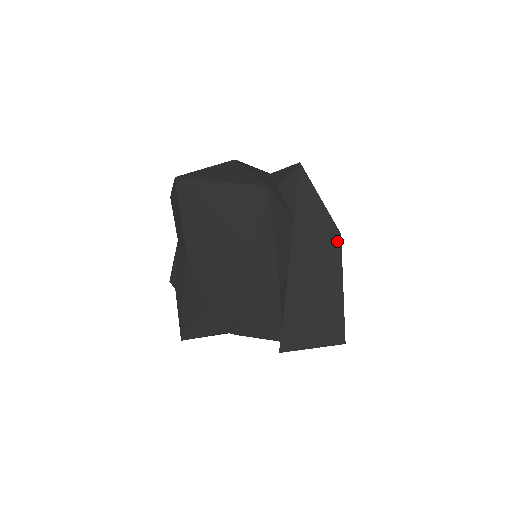
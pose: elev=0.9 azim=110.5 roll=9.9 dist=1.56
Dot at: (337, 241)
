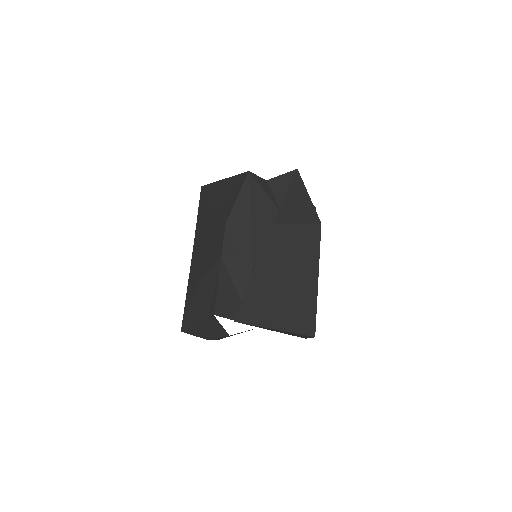
Dot at: (317, 230)
